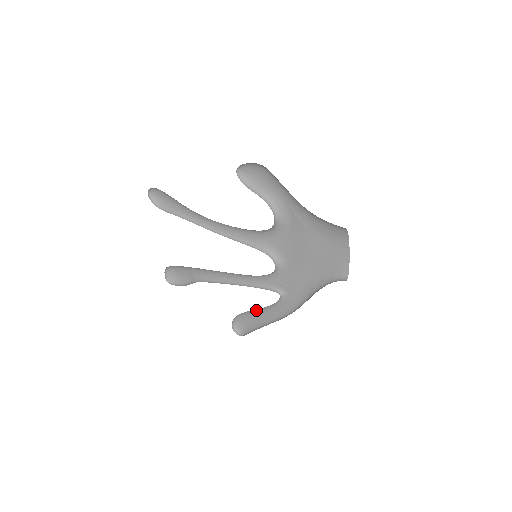
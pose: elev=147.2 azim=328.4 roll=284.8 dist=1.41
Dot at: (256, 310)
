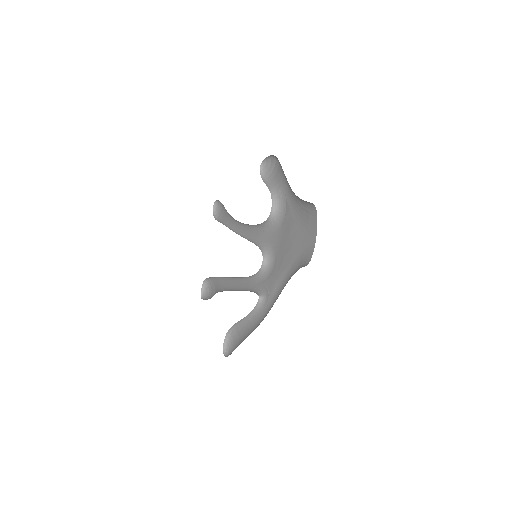
Dot at: (243, 323)
